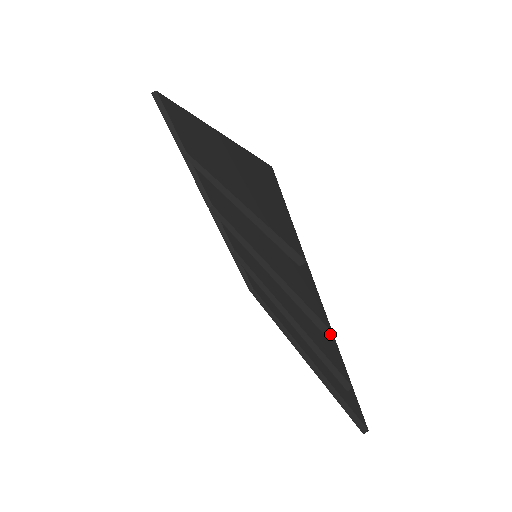
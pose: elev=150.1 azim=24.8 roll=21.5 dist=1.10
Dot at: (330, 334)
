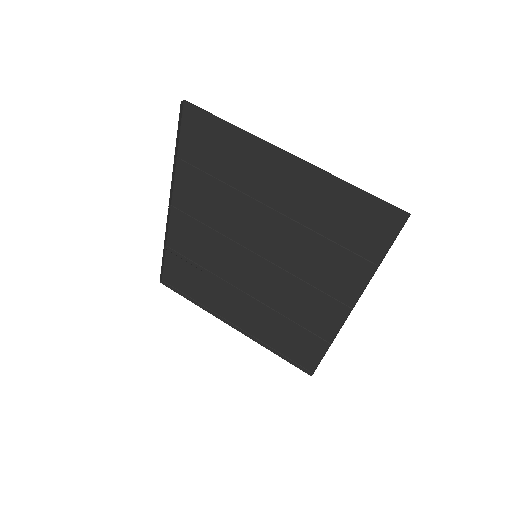
Dot at: (351, 310)
